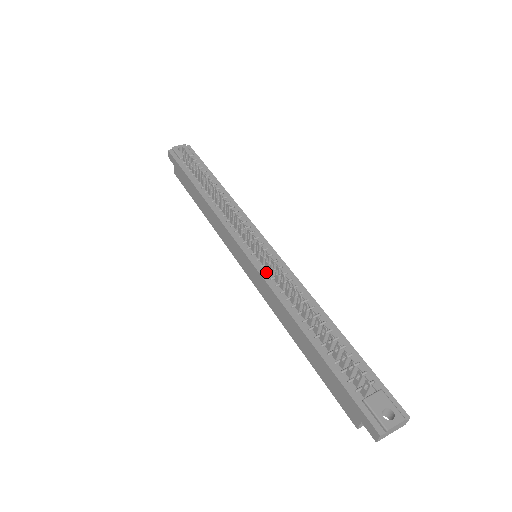
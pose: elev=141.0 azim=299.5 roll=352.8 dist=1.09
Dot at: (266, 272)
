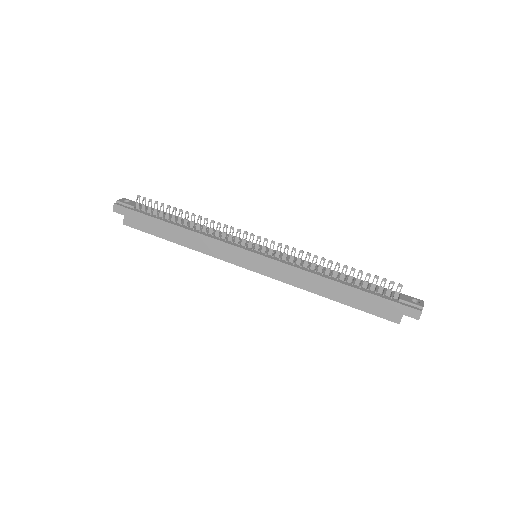
Dot at: (280, 258)
